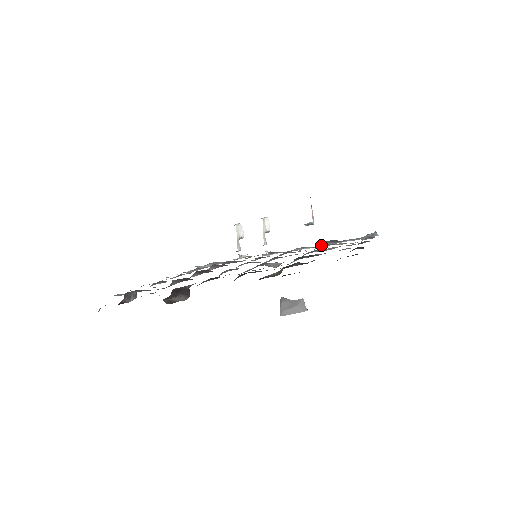
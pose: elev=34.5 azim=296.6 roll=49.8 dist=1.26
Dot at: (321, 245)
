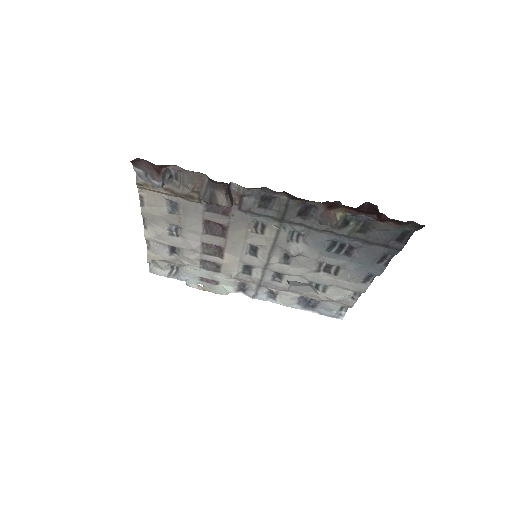
Dot at: (293, 301)
